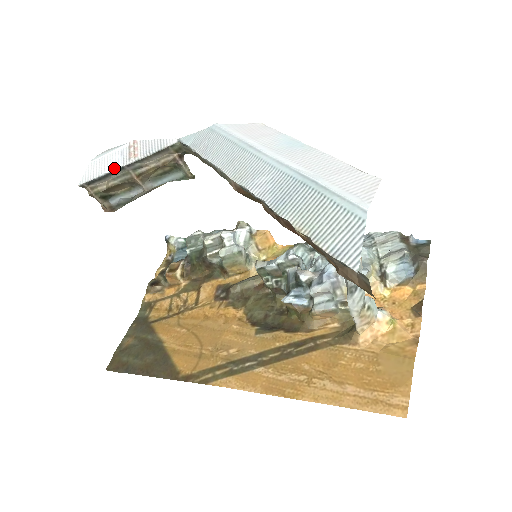
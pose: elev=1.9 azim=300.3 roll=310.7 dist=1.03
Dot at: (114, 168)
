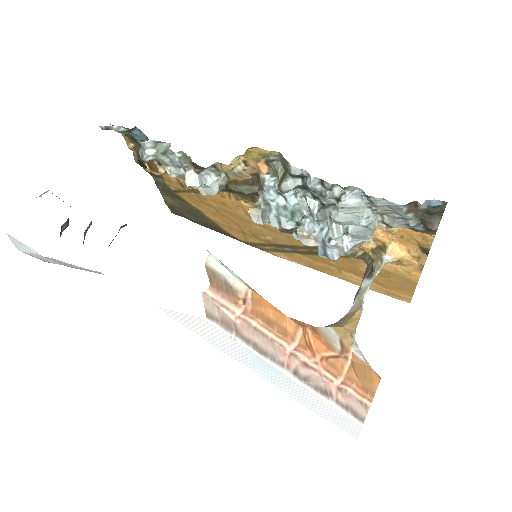
Dot at: occluded
